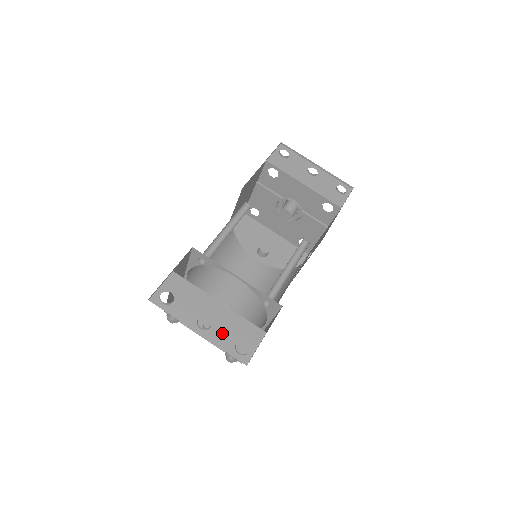
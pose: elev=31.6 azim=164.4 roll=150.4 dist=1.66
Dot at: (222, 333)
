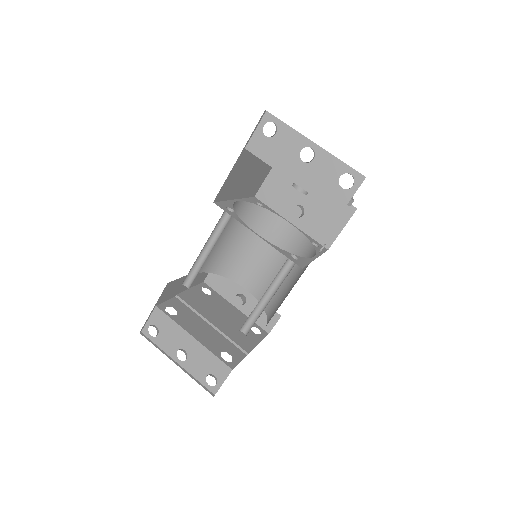
Dot at: (196, 365)
